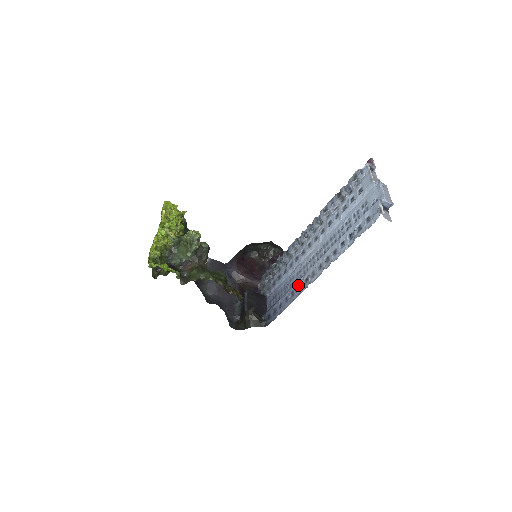
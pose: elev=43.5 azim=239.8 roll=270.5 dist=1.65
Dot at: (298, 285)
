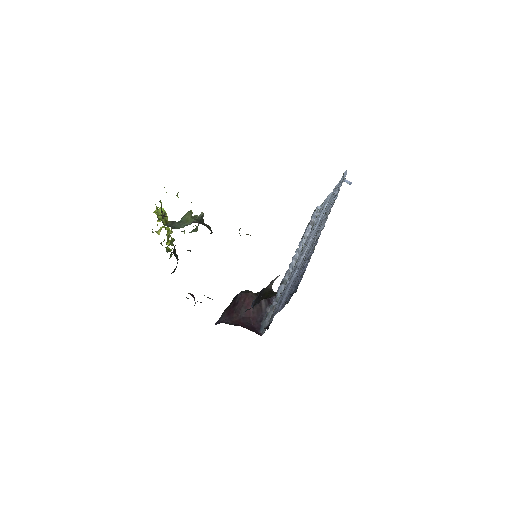
Dot at: (310, 252)
